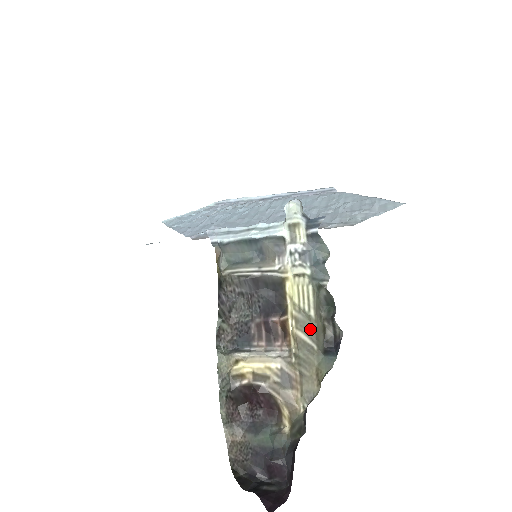
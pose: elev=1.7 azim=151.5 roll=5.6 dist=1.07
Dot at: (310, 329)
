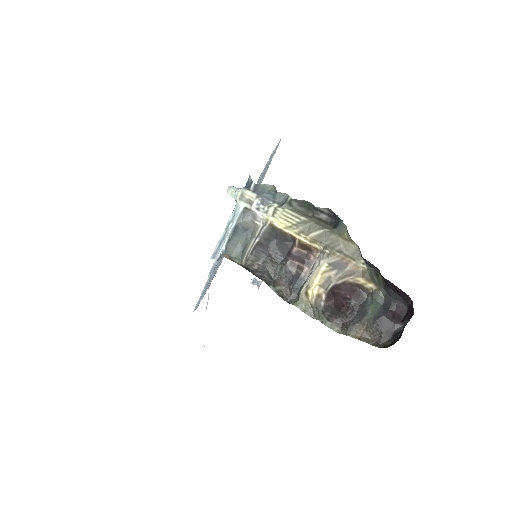
Dot at: (313, 226)
